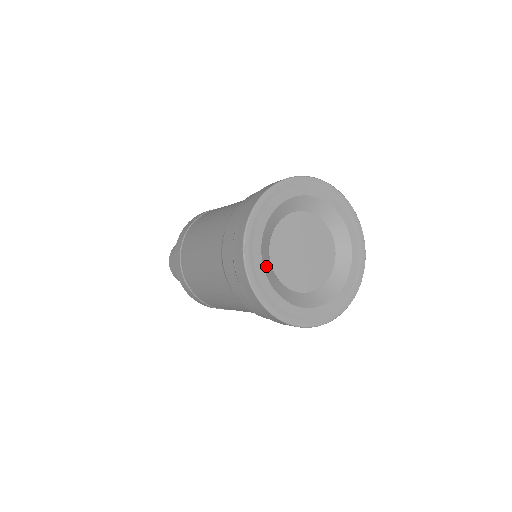
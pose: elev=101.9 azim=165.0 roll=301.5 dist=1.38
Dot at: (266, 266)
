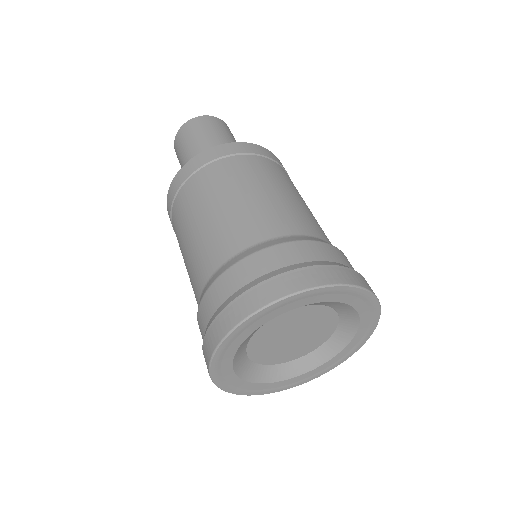
Dot at: (238, 357)
